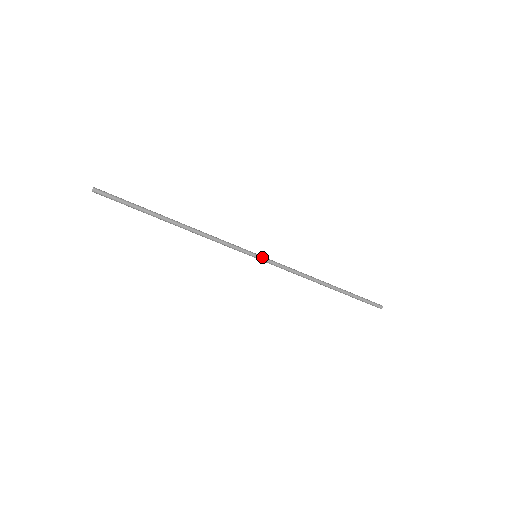
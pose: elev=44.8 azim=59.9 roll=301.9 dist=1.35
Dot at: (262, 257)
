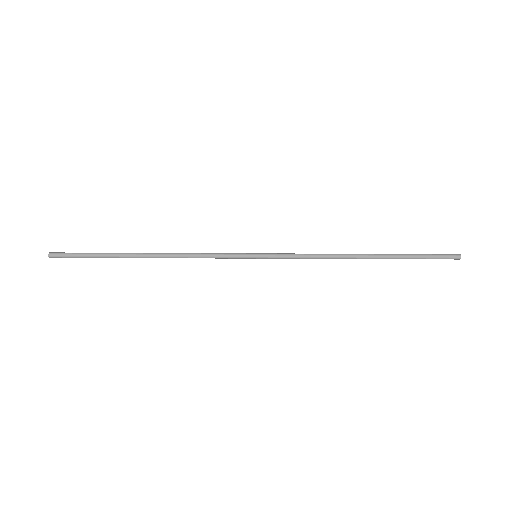
Dot at: (263, 258)
